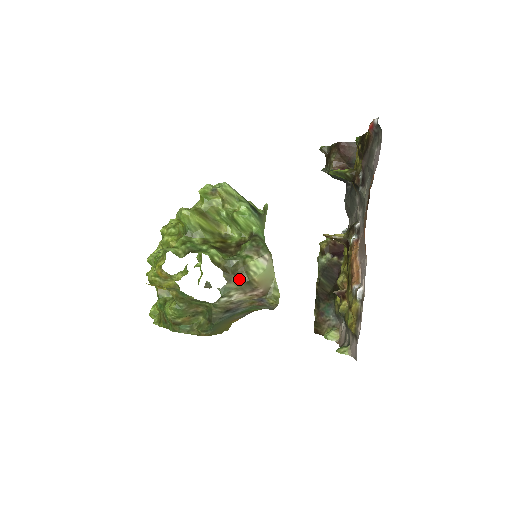
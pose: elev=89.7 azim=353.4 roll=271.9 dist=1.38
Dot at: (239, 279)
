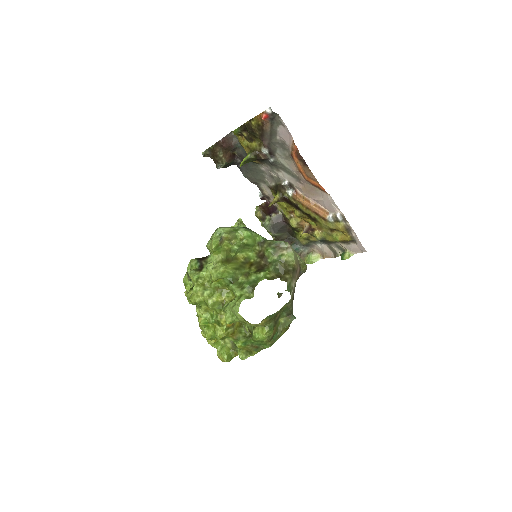
Dot at: (288, 273)
